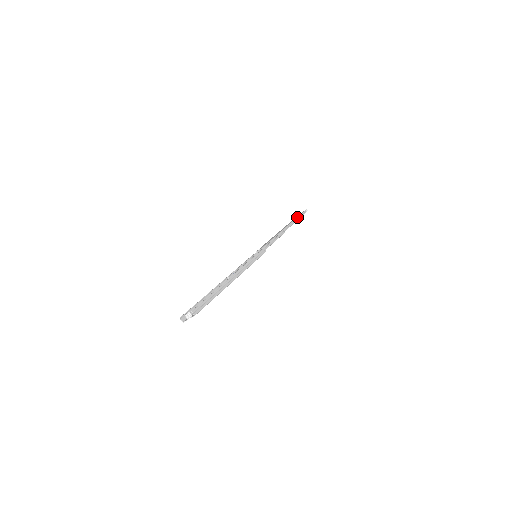
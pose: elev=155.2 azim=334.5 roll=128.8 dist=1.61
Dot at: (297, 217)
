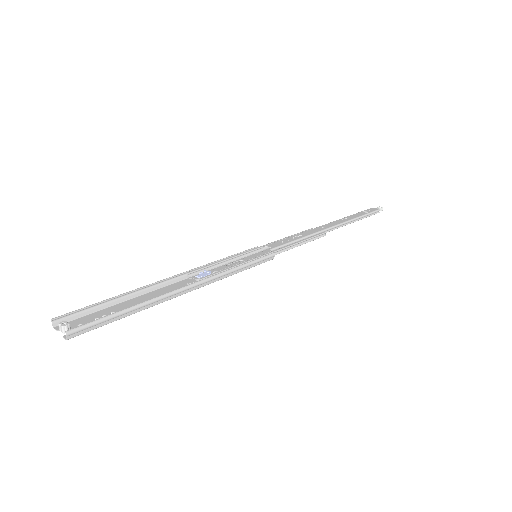
Dot at: (361, 216)
